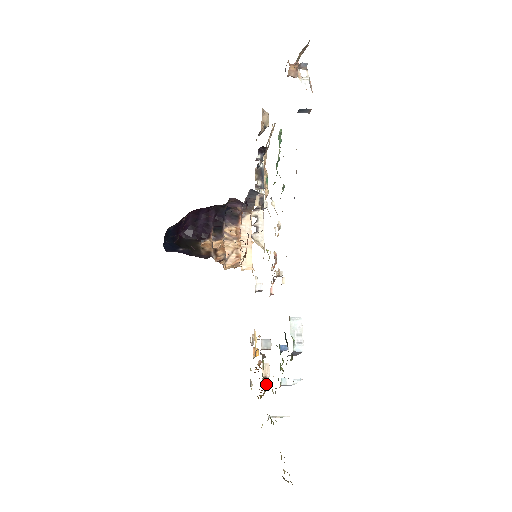
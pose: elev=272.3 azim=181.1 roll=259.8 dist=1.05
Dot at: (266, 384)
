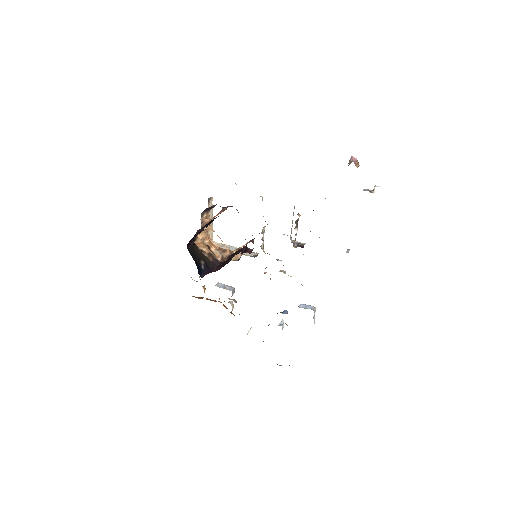
Dot at: (234, 315)
